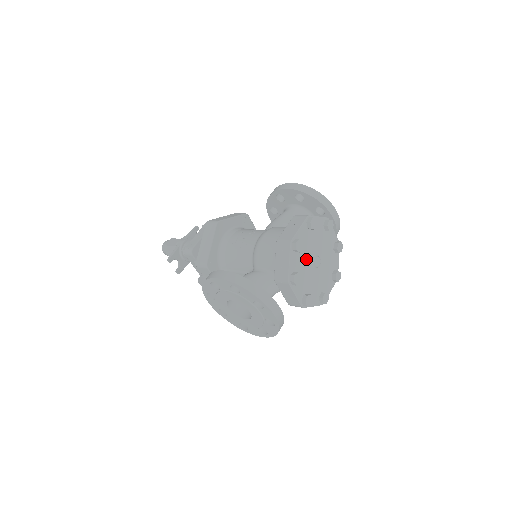
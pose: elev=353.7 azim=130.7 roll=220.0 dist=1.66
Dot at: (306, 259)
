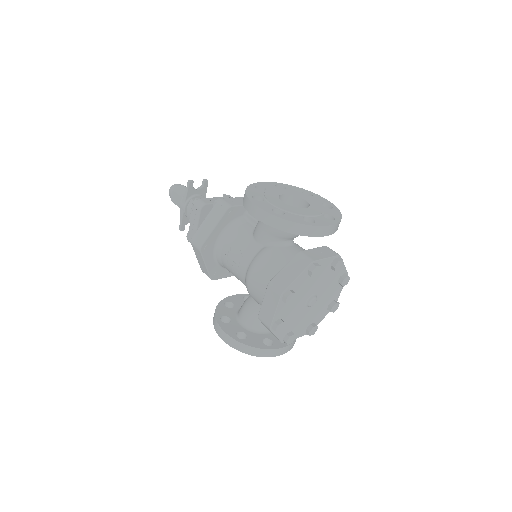
Dot at: (297, 313)
